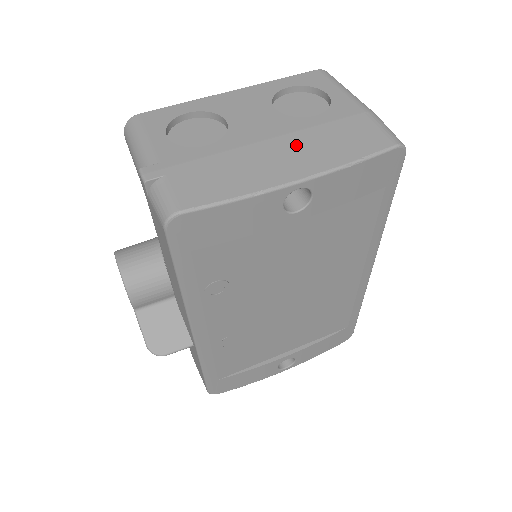
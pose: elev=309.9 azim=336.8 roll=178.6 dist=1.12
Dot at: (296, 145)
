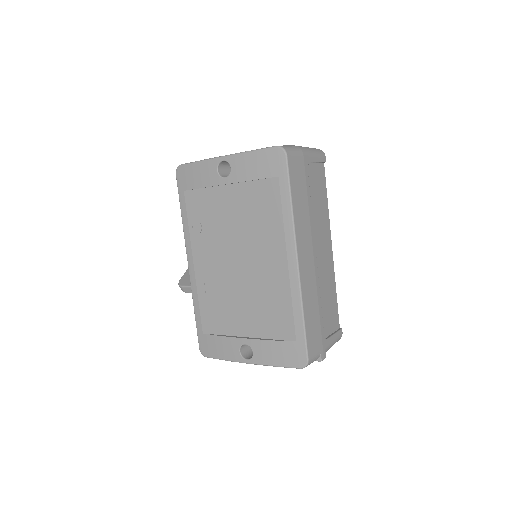
Dot at: occluded
